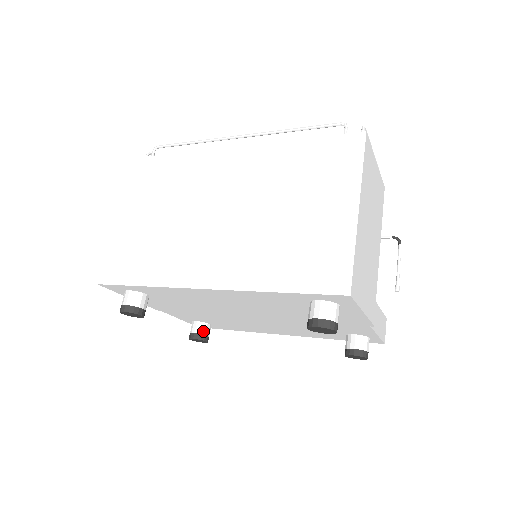
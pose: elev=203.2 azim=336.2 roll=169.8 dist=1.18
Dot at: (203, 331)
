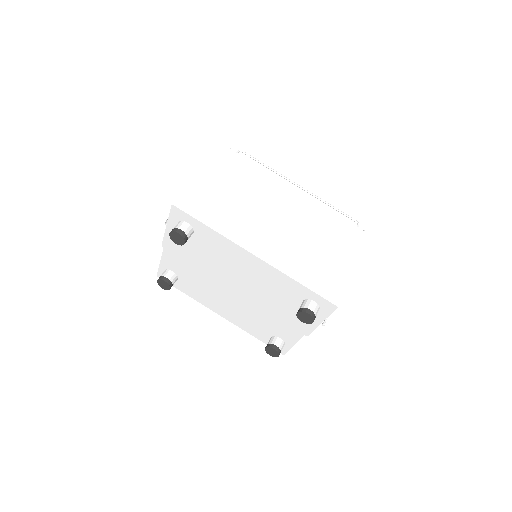
Dot at: (173, 280)
